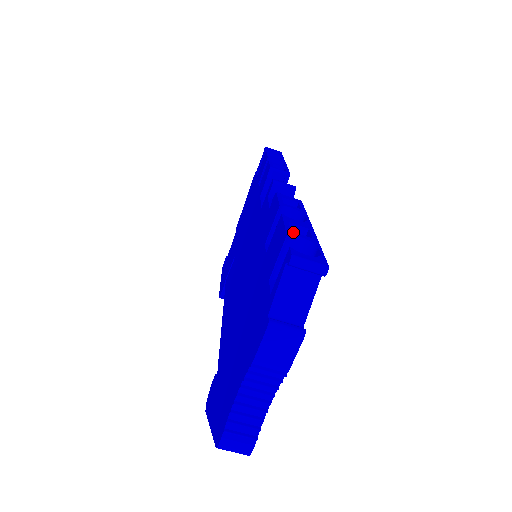
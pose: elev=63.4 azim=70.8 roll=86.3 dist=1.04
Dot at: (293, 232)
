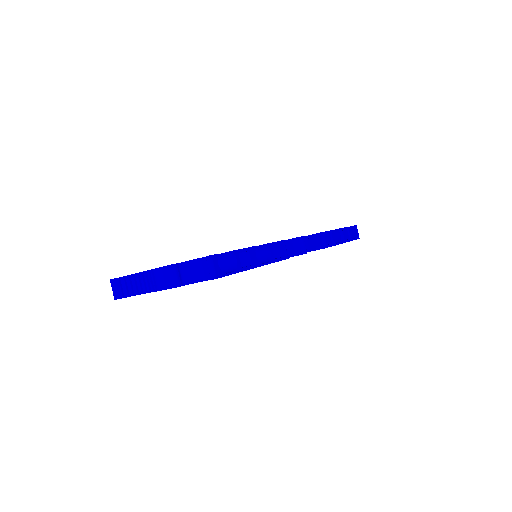
Dot at: (238, 255)
